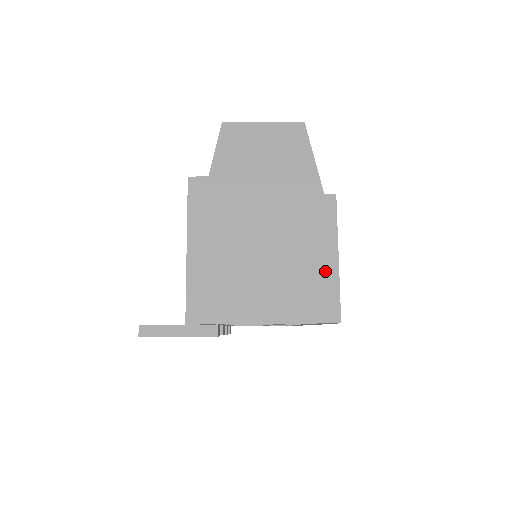
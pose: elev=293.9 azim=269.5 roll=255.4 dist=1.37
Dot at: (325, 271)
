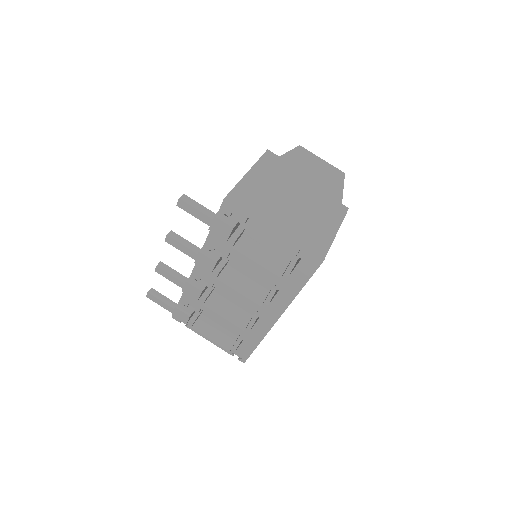
Dot at: (328, 228)
